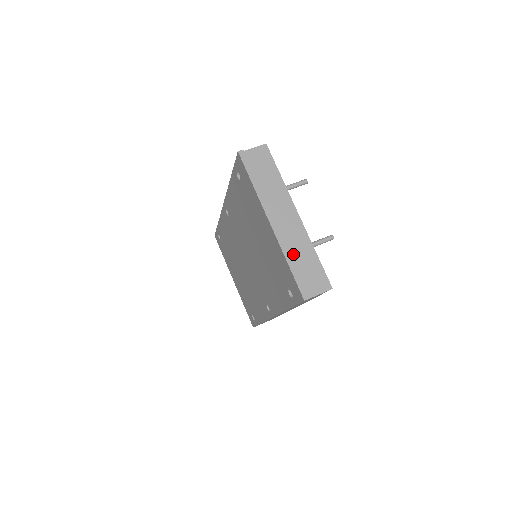
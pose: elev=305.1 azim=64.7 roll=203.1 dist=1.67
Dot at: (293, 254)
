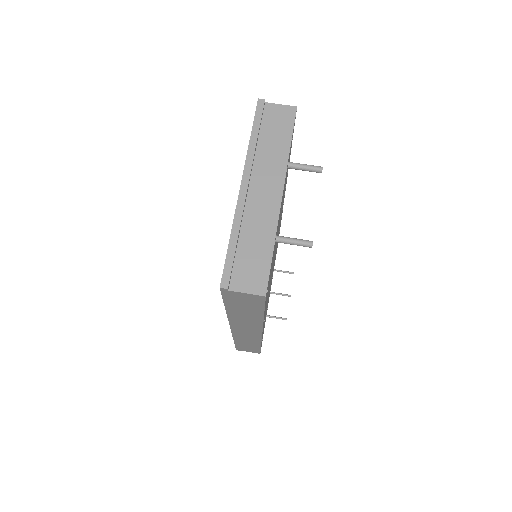
Dot at: (245, 232)
